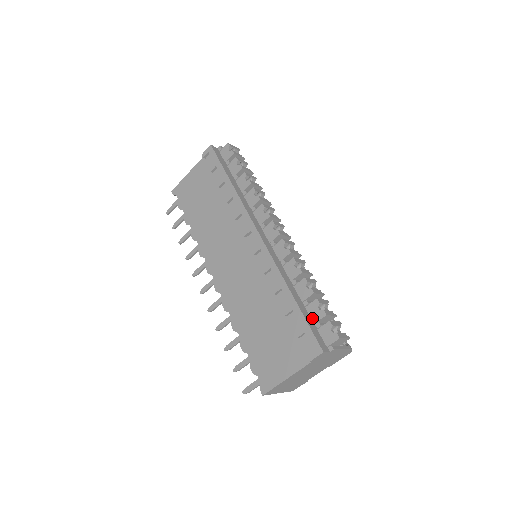
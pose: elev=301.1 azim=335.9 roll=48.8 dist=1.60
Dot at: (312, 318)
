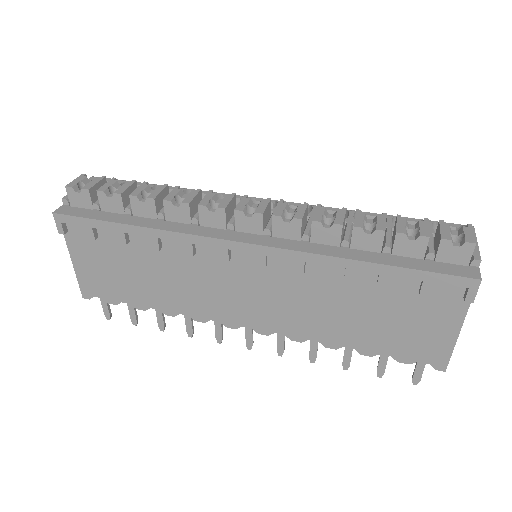
Dot at: (414, 256)
